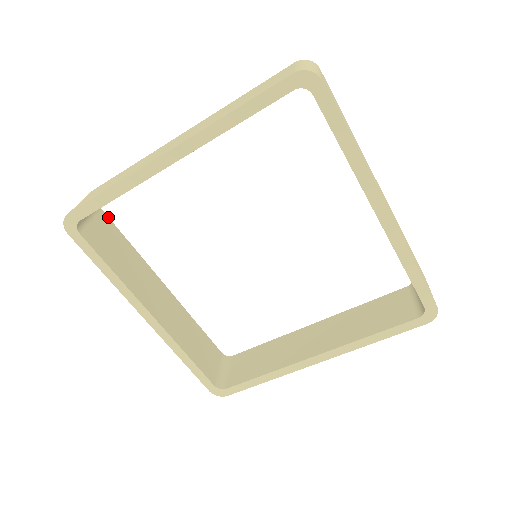
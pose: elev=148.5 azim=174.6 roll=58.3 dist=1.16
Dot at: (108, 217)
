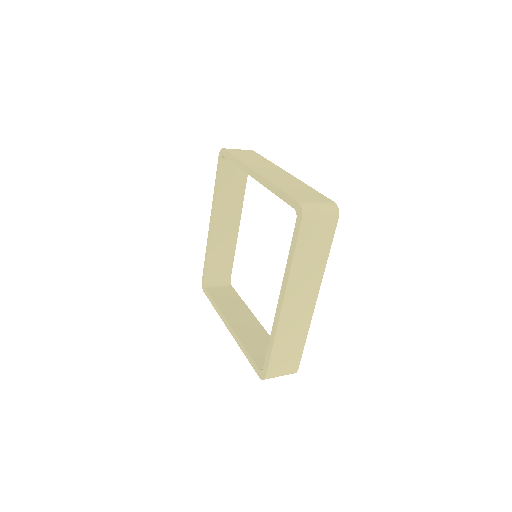
Dot at: occluded
